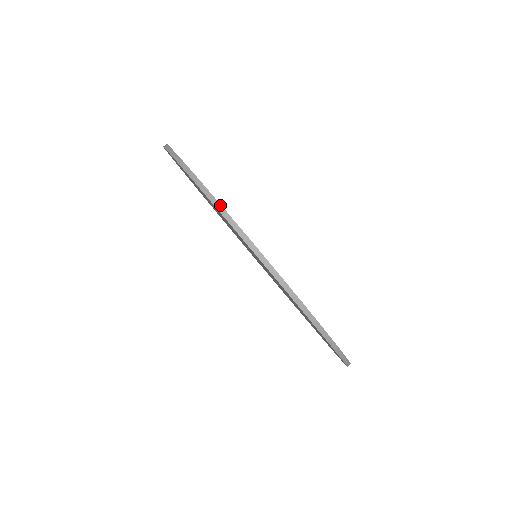
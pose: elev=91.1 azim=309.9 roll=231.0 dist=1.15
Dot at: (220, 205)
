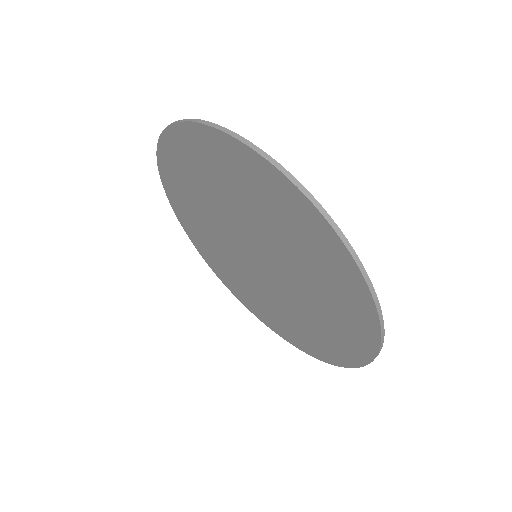
Dot at: (251, 143)
